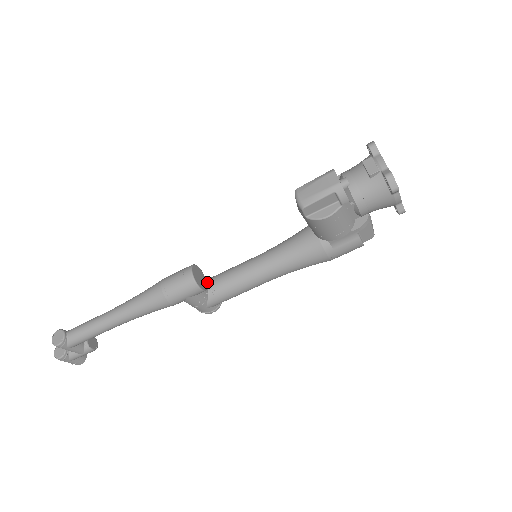
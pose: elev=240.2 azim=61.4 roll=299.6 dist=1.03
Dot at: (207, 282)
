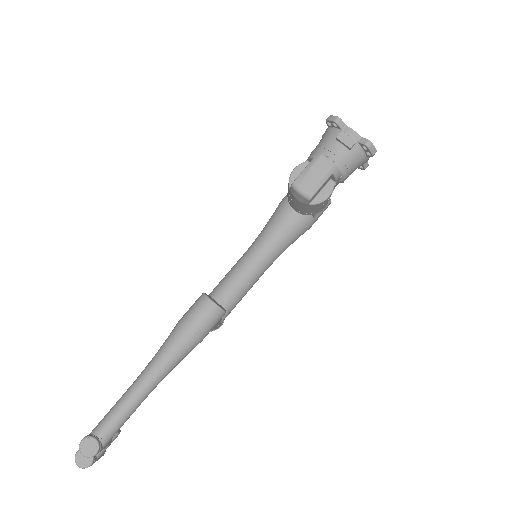
Dot at: occluded
